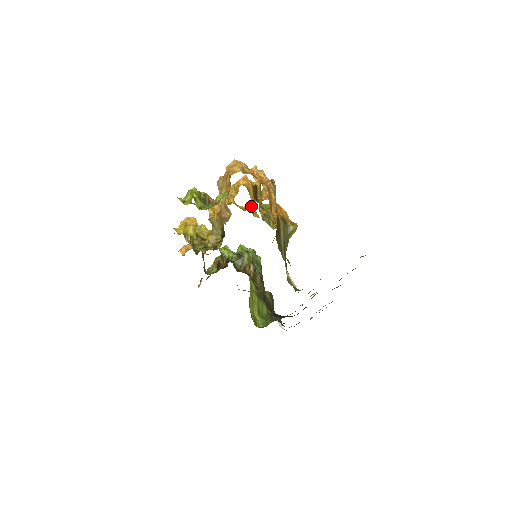
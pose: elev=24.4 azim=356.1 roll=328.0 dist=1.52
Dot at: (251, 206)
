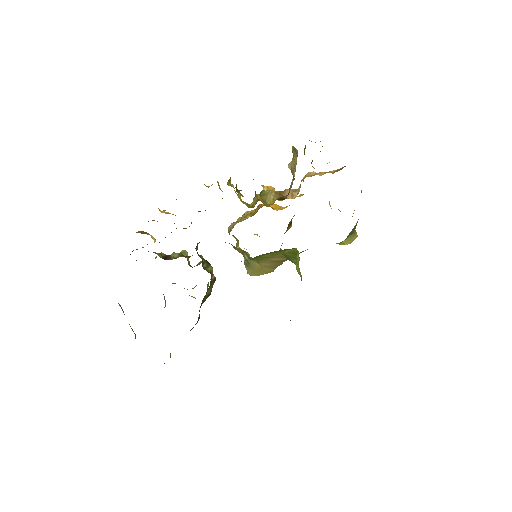
Dot at: occluded
